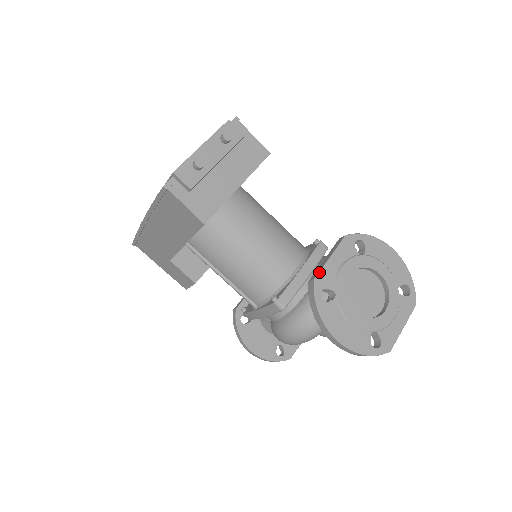
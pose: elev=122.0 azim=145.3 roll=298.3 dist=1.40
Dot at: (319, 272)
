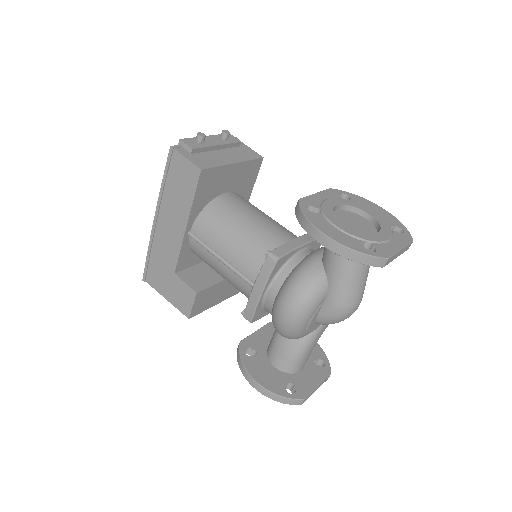
Dot at: (304, 197)
